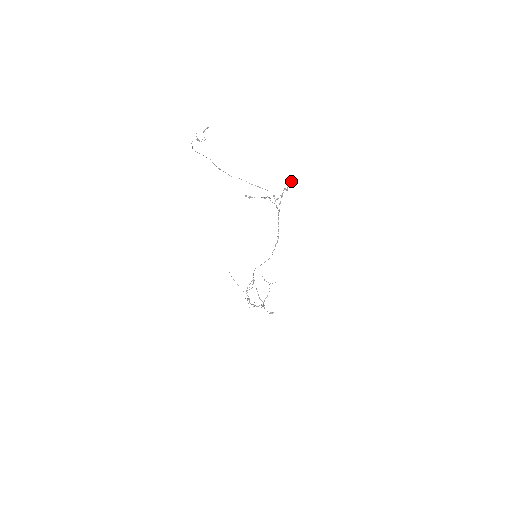
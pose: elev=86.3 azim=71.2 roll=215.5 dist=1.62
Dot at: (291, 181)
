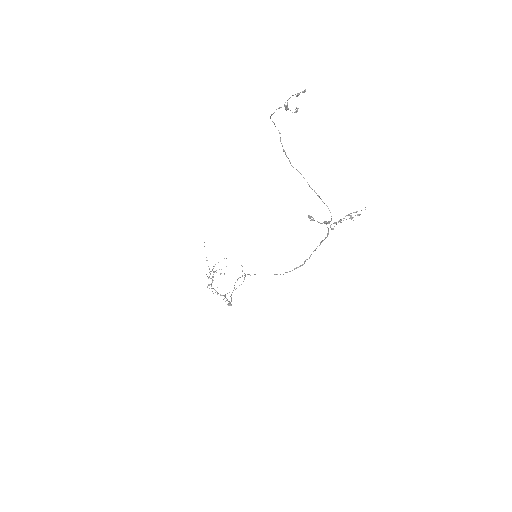
Dot at: occluded
